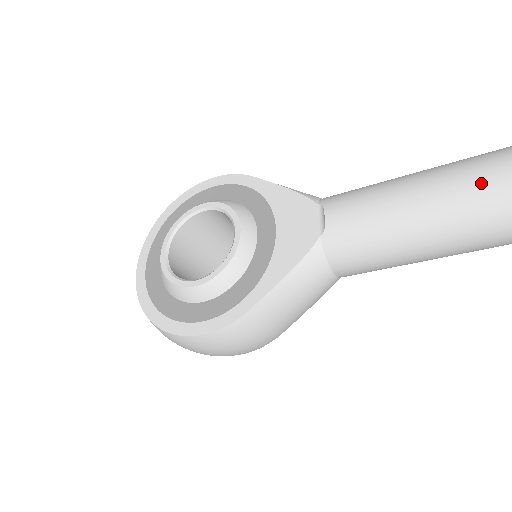
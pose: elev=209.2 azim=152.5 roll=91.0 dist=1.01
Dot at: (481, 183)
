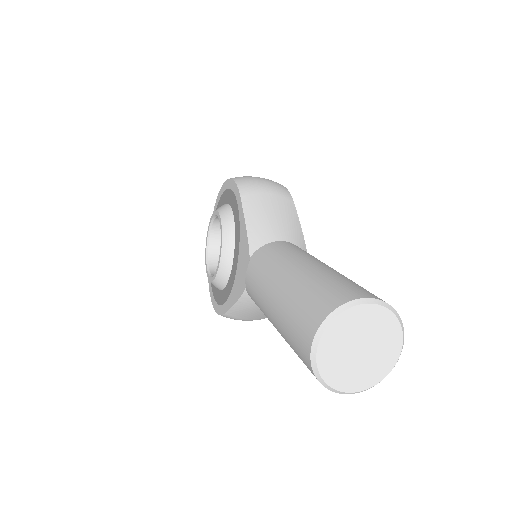
Dot at: (286, 329)
